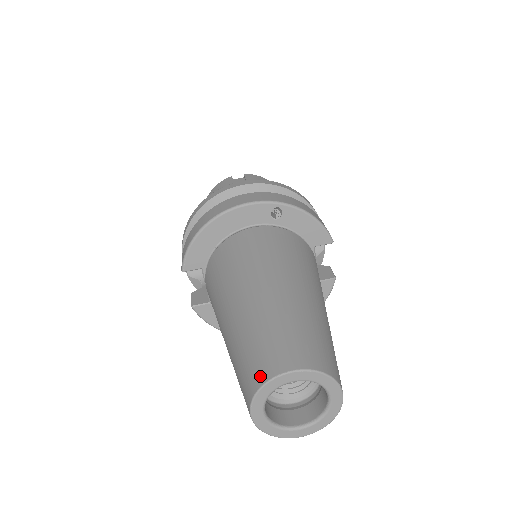
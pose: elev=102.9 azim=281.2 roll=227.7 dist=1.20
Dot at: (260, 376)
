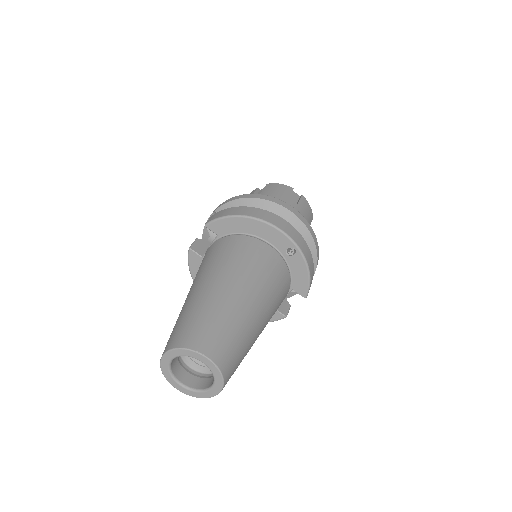
Dot at: (188, 342)
